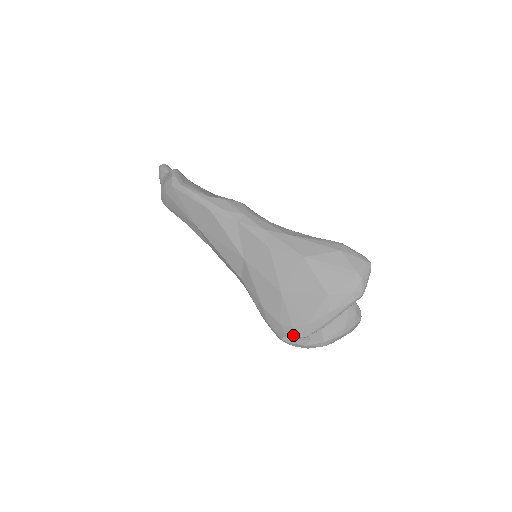
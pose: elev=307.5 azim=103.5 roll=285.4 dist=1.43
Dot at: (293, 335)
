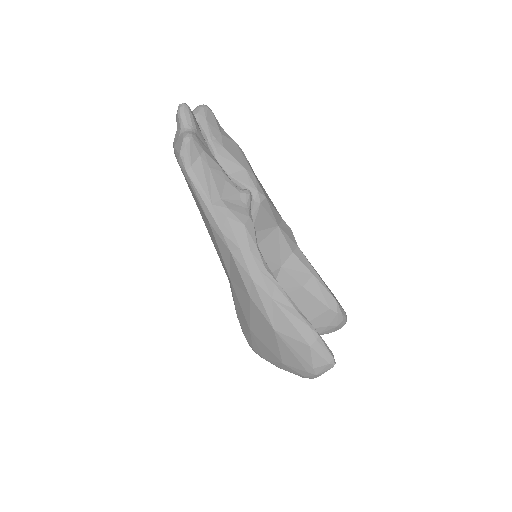
Dot at: (253, 350)
